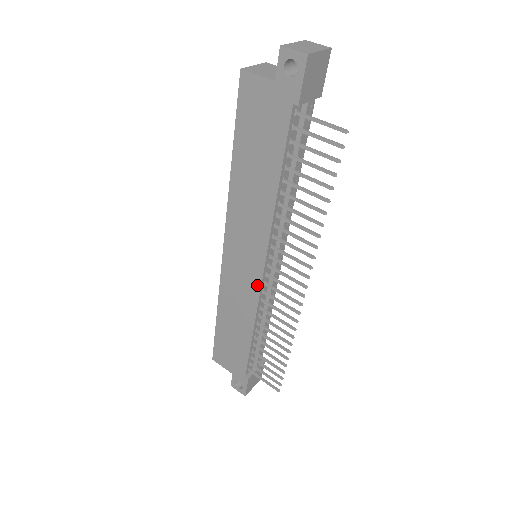
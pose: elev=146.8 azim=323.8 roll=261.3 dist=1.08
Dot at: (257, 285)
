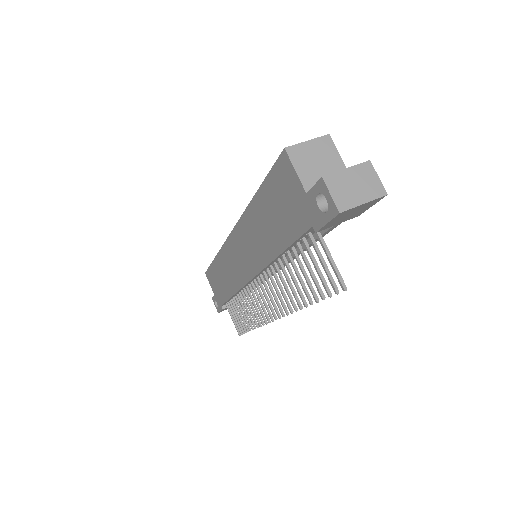
Dot at: (244, 280)
